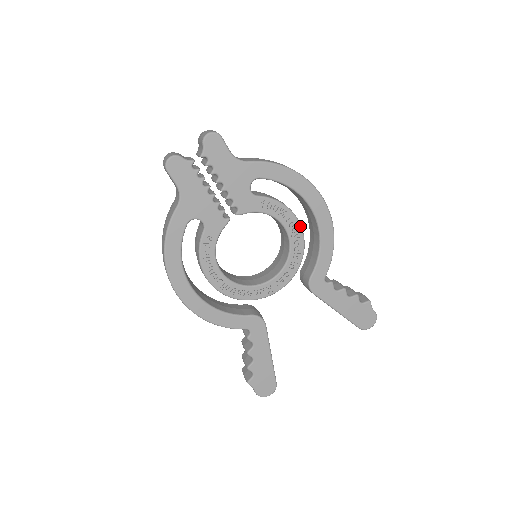
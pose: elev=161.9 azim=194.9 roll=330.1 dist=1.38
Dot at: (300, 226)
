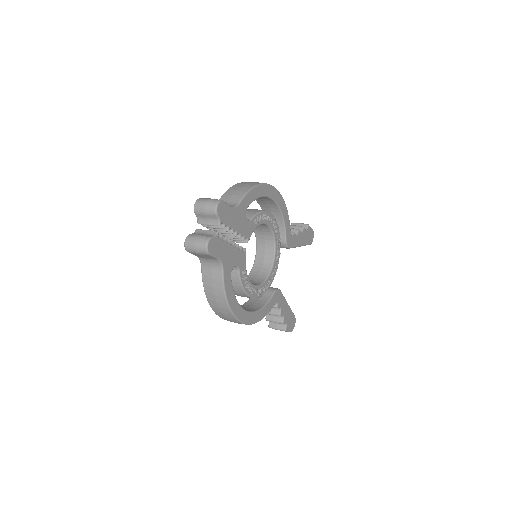
Dot at: (273, 216)
